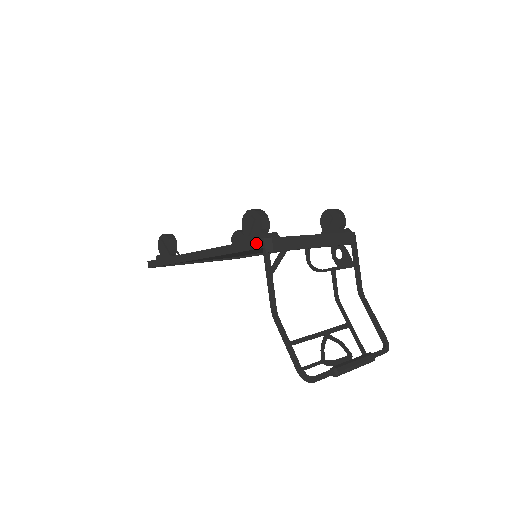
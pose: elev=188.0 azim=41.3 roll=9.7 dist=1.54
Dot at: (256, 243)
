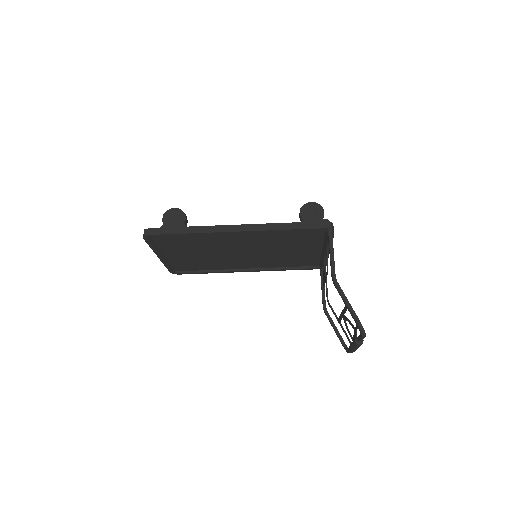
Dot at: (325, 224)
